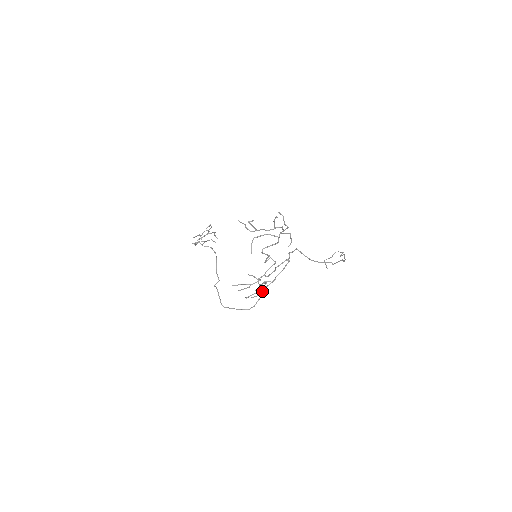
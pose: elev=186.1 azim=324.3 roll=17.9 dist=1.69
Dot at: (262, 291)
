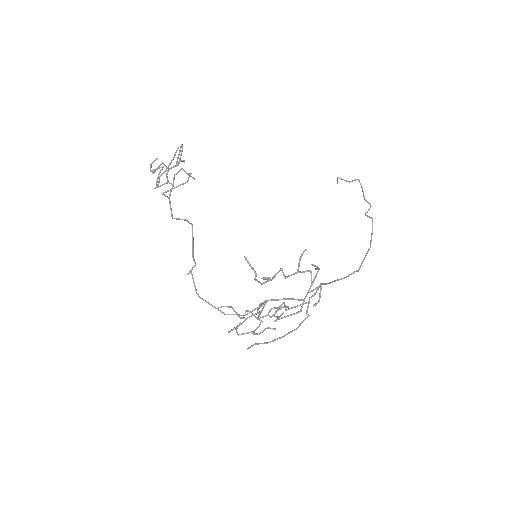
Dot at: occluded
